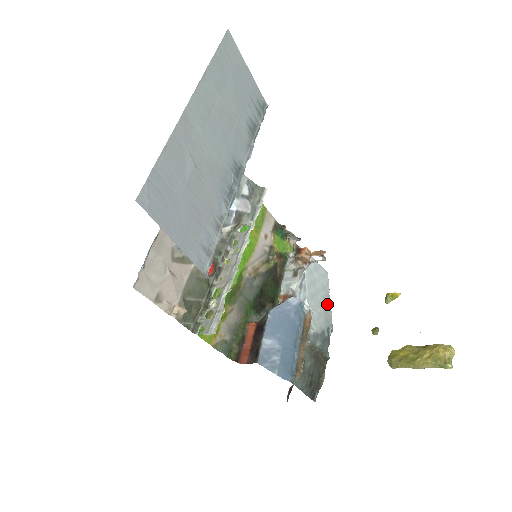
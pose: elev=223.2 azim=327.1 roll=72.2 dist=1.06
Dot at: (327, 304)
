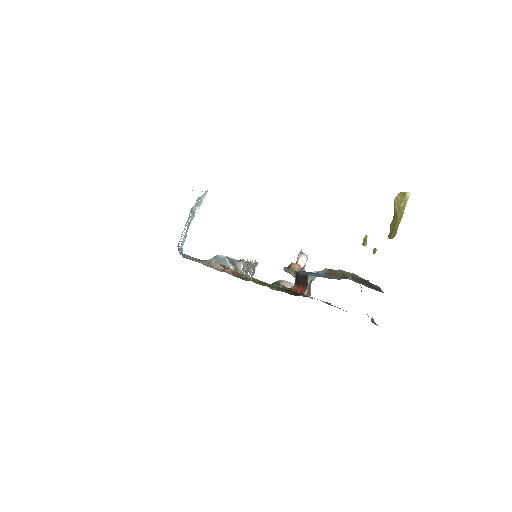
Dot at: occluded
